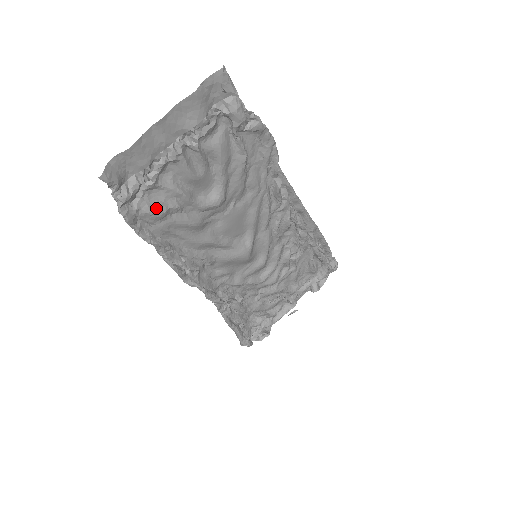
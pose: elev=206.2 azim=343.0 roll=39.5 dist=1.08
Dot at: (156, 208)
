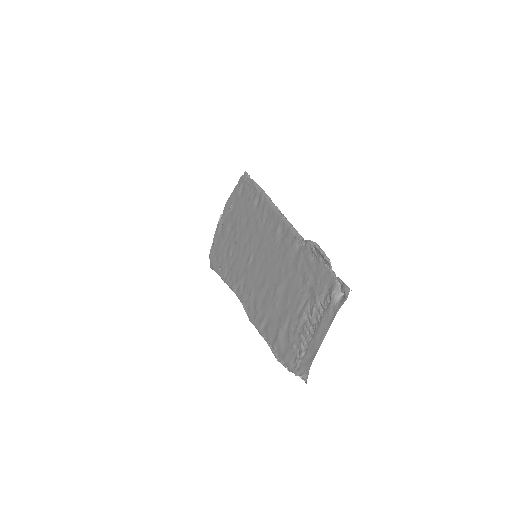
Dot at: occluded
